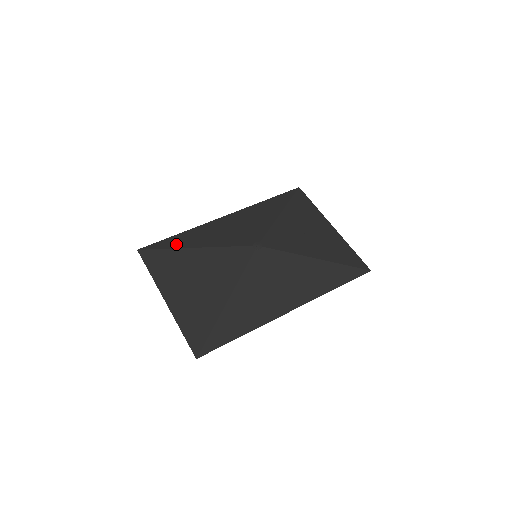
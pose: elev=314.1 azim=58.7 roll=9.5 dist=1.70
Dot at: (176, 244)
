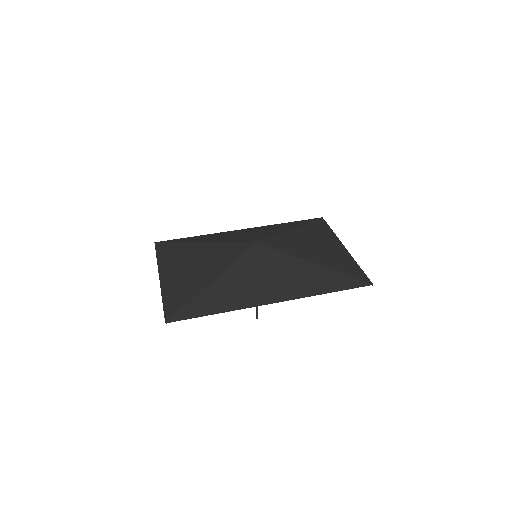
Dot at: (188, 240)
